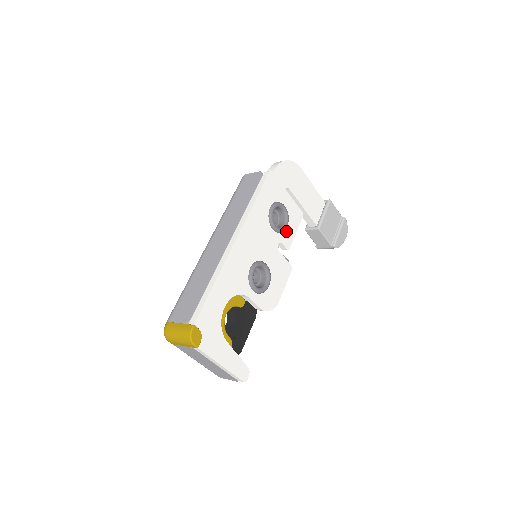
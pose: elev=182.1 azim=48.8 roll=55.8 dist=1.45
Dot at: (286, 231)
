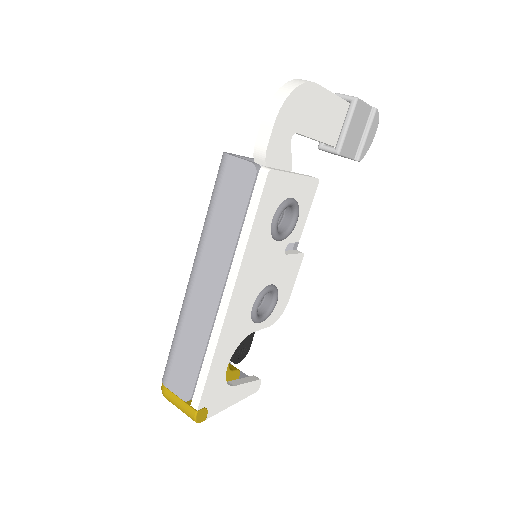
Dot at: occluded
